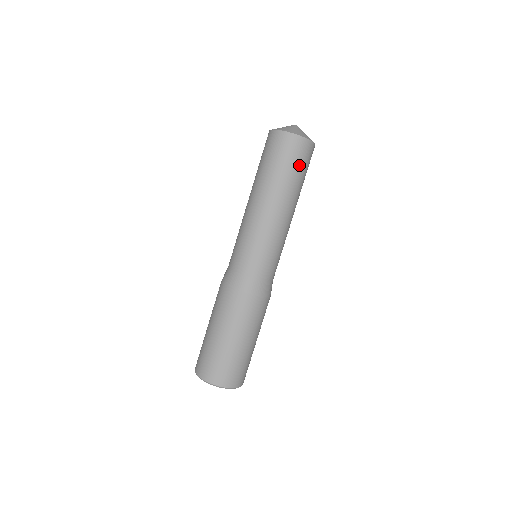
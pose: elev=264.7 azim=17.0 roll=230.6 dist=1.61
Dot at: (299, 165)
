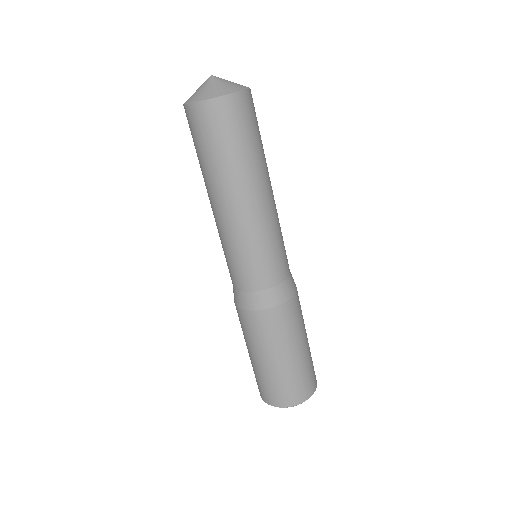
Dot at: (211, 141)
